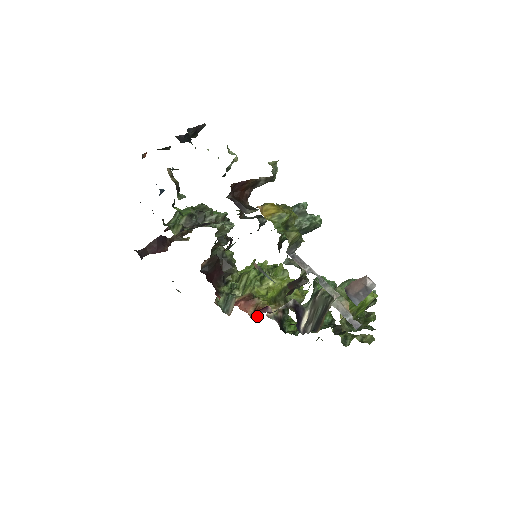
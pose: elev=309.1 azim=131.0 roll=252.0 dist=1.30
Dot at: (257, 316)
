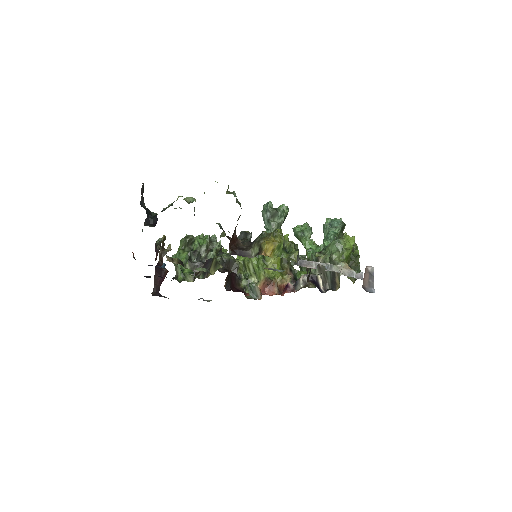
Dot at: occluded
